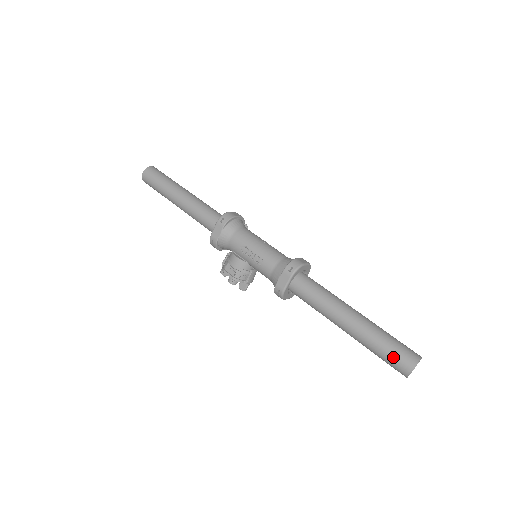
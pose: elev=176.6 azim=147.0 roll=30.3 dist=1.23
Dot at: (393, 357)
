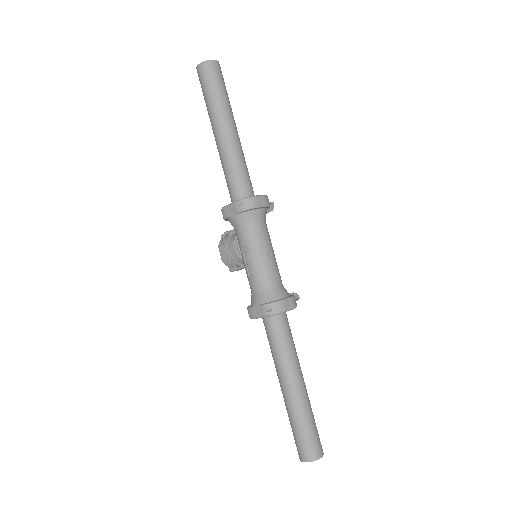
Dot at: (299, 442)
